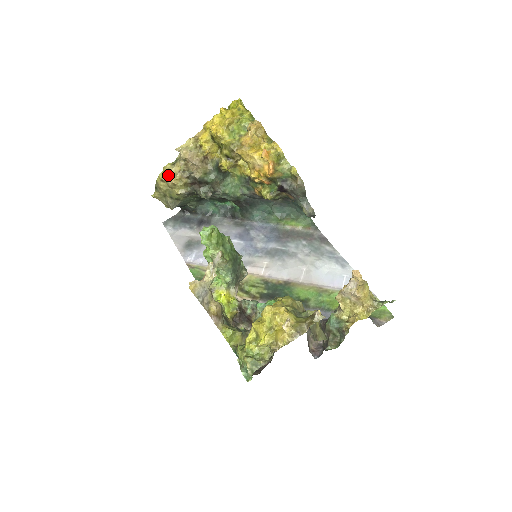
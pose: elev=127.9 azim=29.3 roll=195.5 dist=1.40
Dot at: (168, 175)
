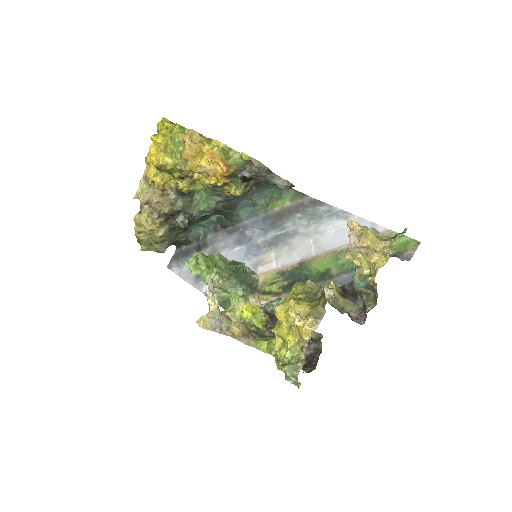
Dot at: (141, 225)
